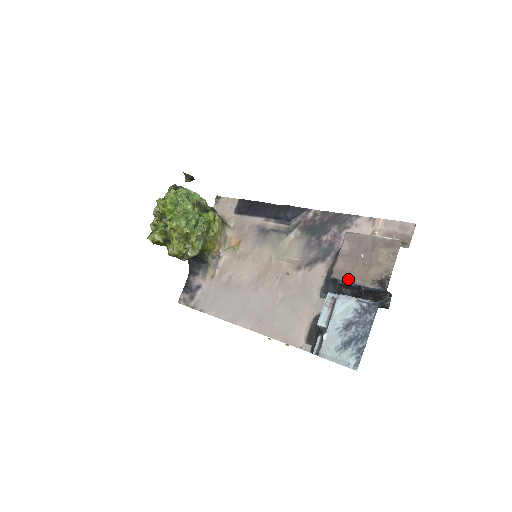
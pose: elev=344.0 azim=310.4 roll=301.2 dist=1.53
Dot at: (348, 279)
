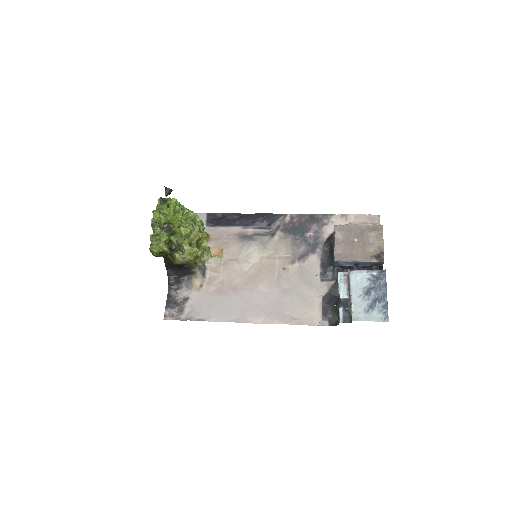
Dot at: (350, 259)
